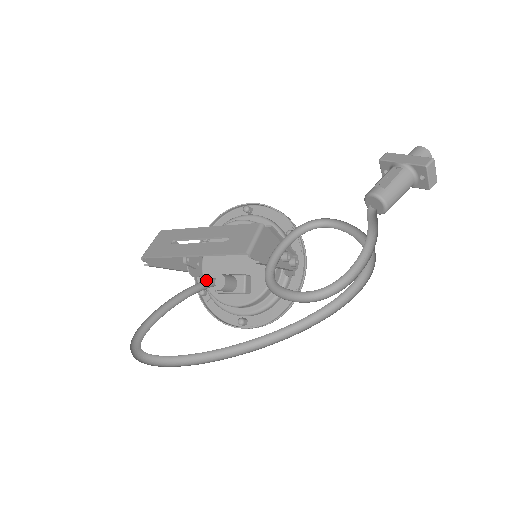
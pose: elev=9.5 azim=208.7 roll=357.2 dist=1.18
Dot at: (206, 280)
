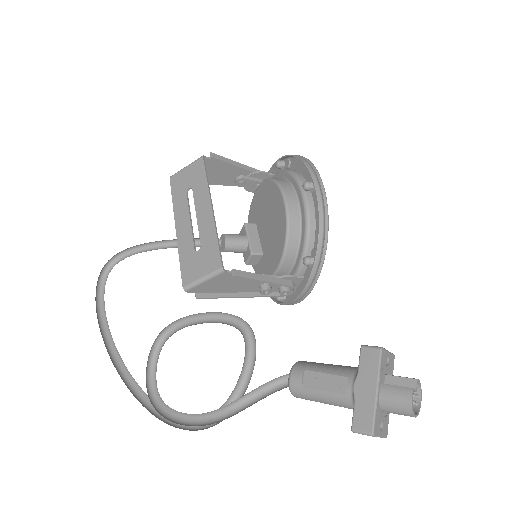
Dot at: occluded
